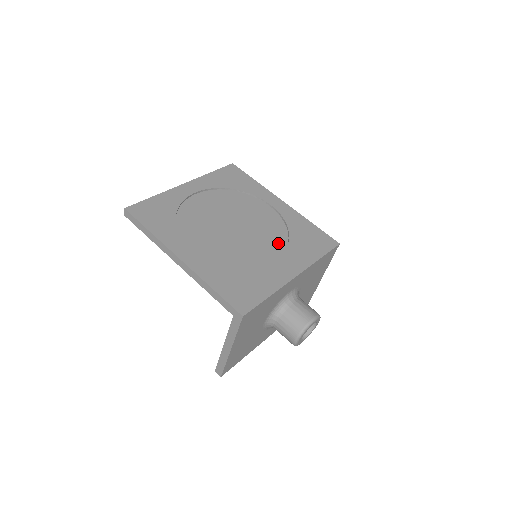
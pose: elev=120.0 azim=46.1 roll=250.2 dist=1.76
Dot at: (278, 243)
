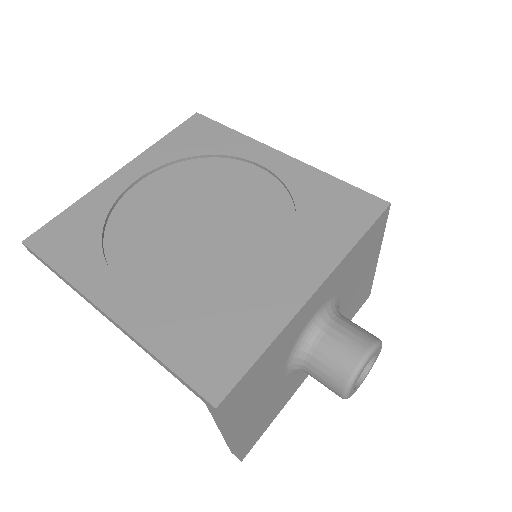
Dot at: (278, 233)
